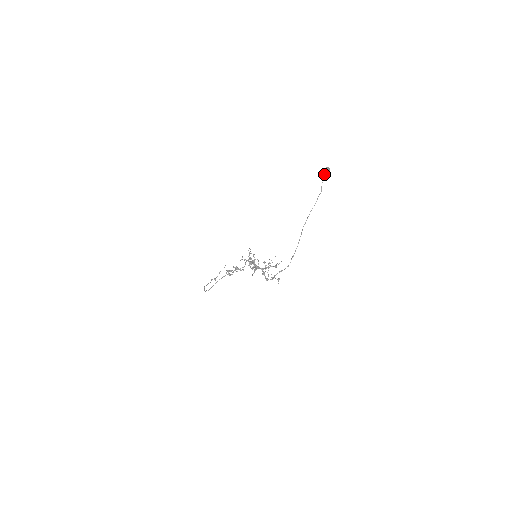
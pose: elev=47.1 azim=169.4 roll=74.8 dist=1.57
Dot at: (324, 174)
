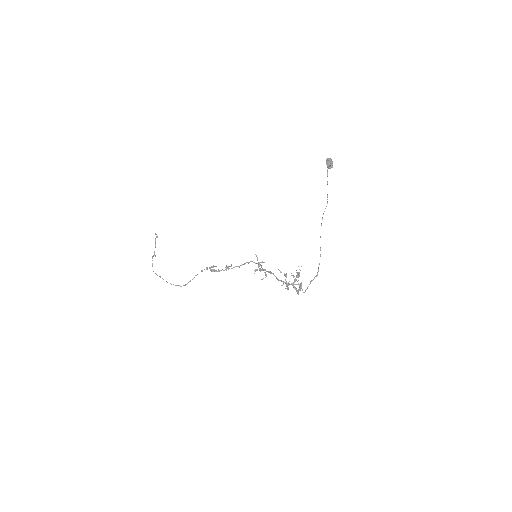
Dot at: (329, 168)
